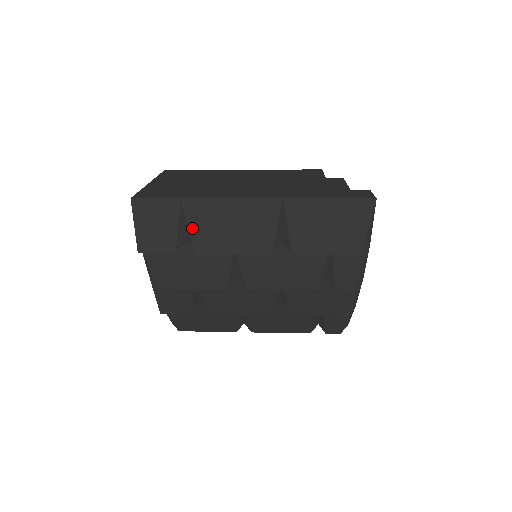
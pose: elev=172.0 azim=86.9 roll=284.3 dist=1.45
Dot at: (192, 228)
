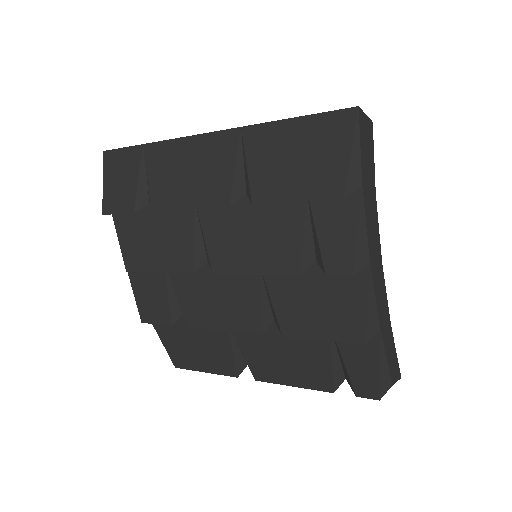
Dot at: (151, 179)
